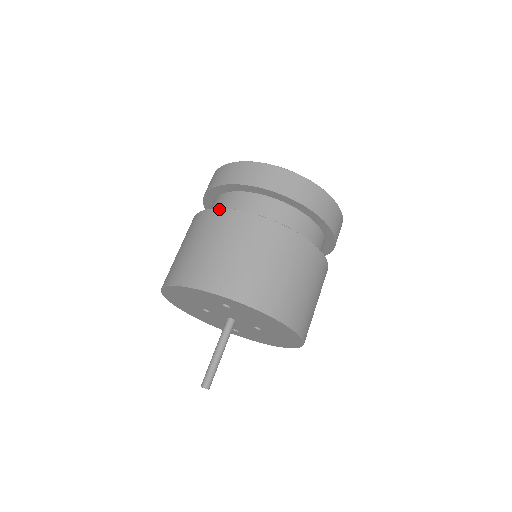
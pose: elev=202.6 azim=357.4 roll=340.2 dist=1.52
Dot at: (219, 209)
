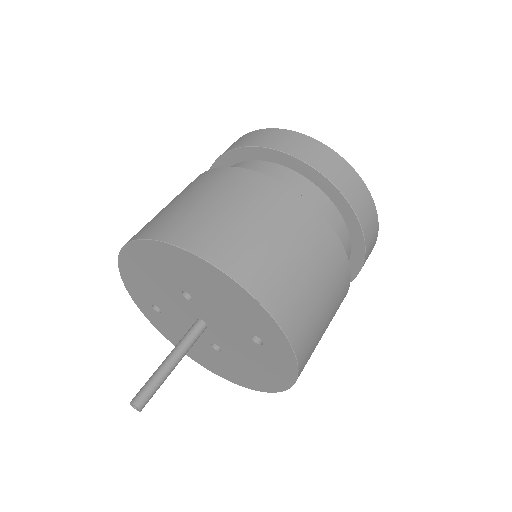
Dot at: (326, 220)
